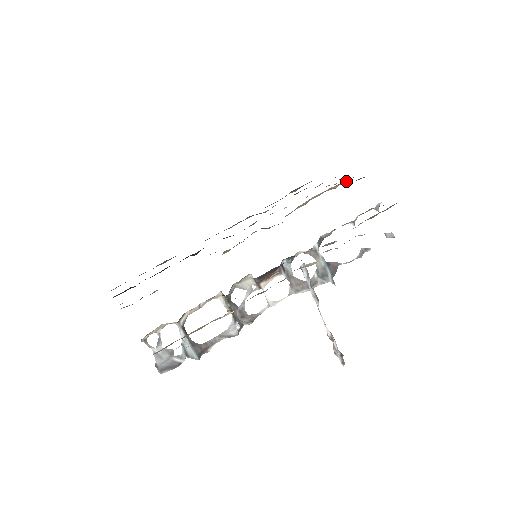
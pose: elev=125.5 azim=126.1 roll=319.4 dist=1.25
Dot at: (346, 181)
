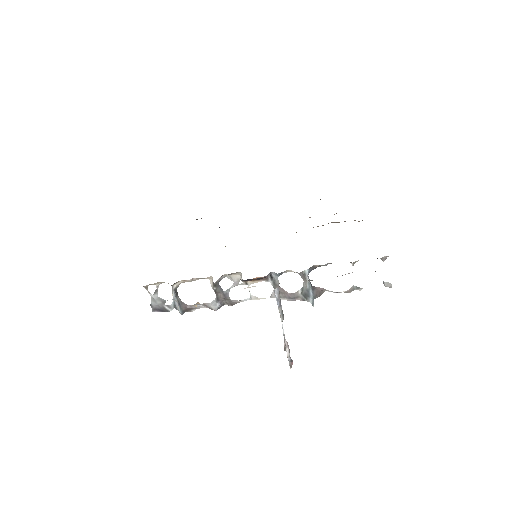
Dot at: occluded
